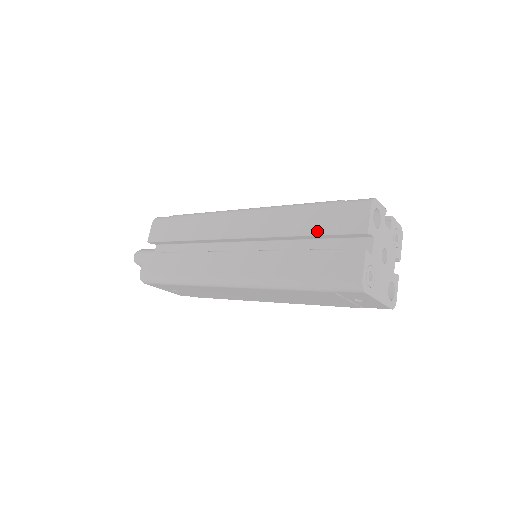
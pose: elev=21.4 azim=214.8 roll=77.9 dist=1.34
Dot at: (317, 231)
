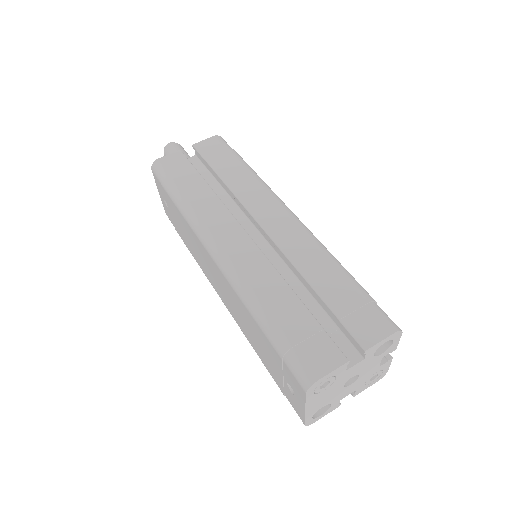
Dot at: (328, 299)
